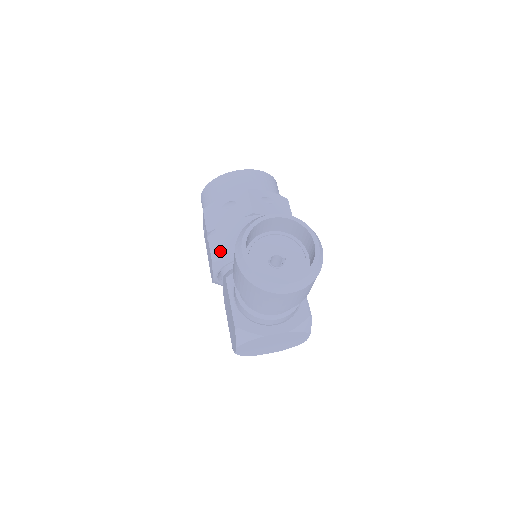
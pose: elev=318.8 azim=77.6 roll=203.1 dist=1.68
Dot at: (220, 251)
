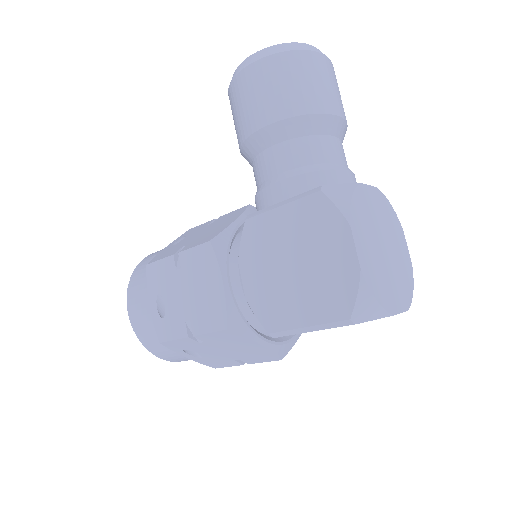
Dot at: (210, 235)
